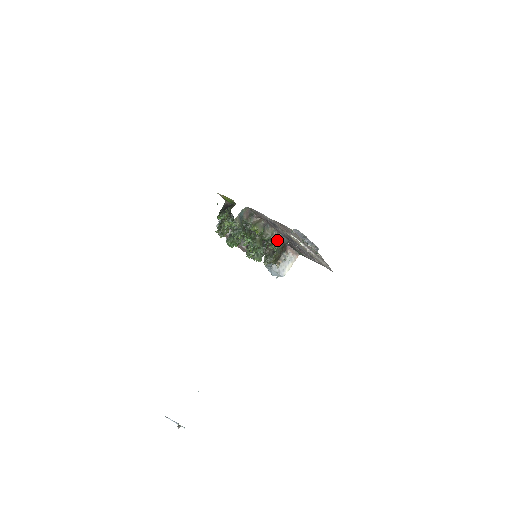
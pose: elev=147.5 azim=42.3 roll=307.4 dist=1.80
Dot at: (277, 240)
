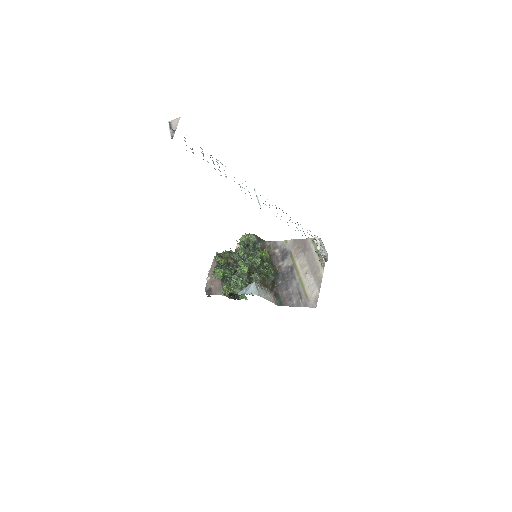
Dot at: (275, 271)
